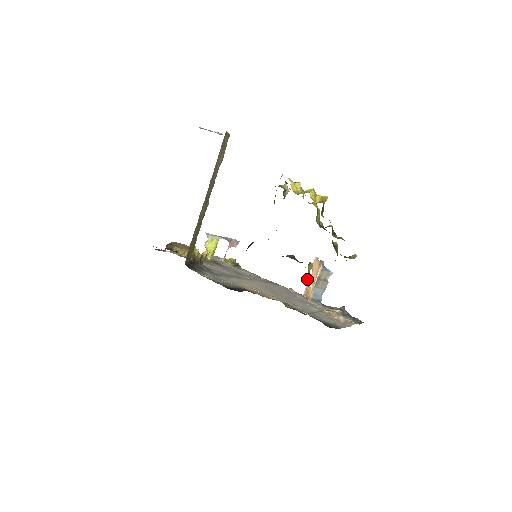
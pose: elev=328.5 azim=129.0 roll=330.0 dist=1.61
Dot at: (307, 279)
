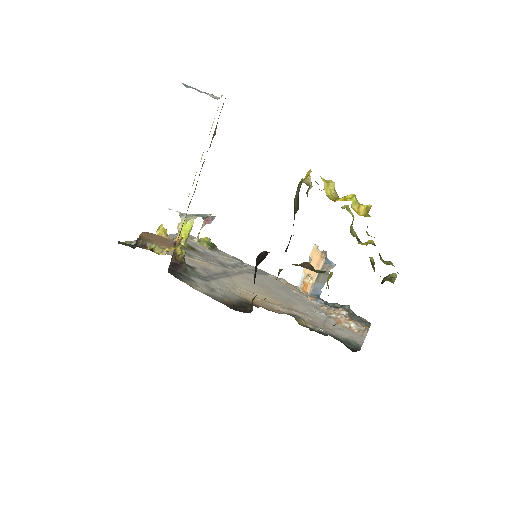
Dot at: (303, 269)
